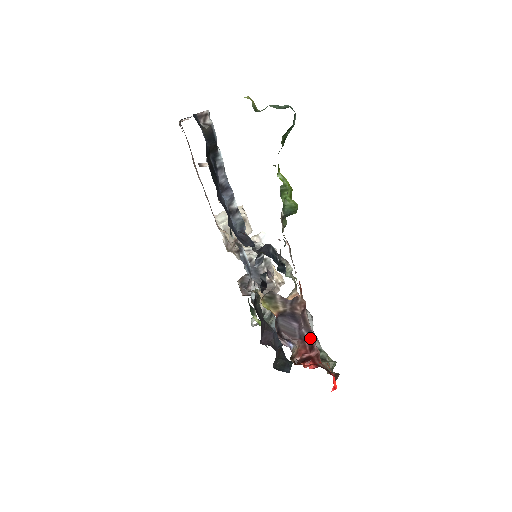
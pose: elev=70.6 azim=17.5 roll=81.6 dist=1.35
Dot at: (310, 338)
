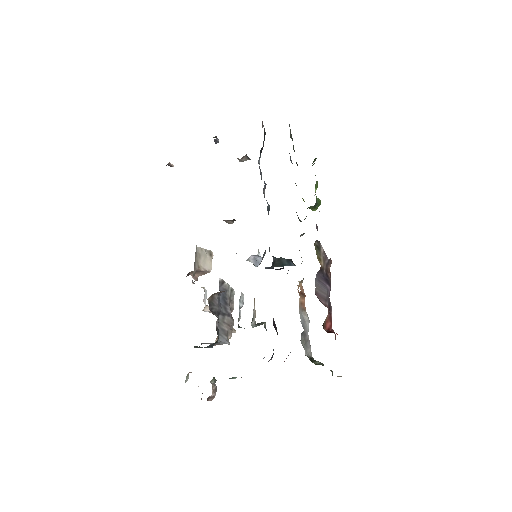
Dot at: (331, 314)
